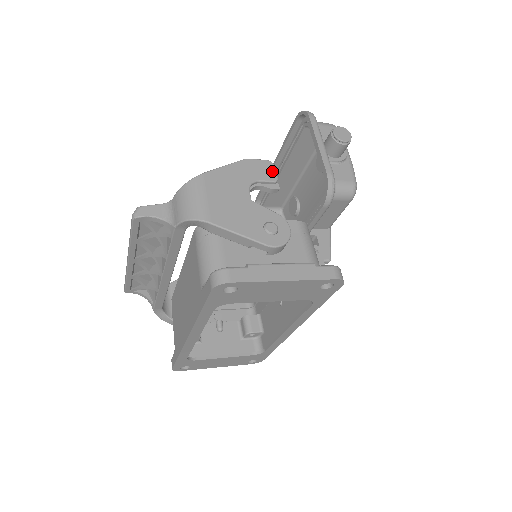
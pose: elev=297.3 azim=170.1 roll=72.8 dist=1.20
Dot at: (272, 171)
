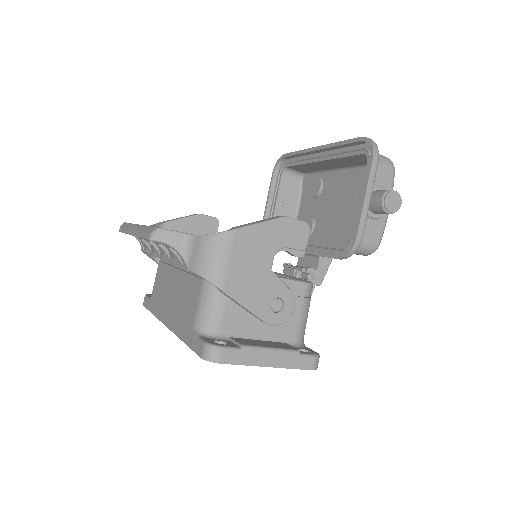
Dot at: (305, 237)
